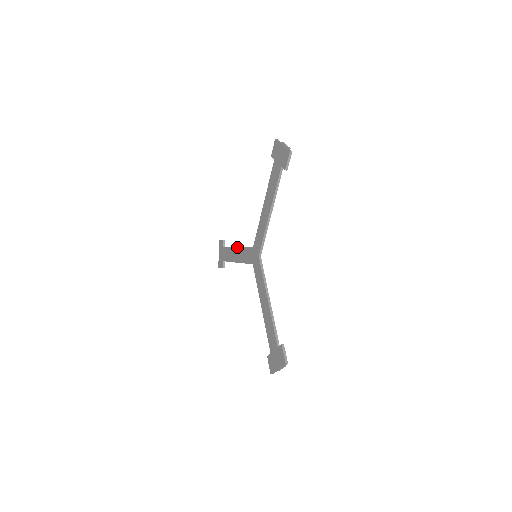
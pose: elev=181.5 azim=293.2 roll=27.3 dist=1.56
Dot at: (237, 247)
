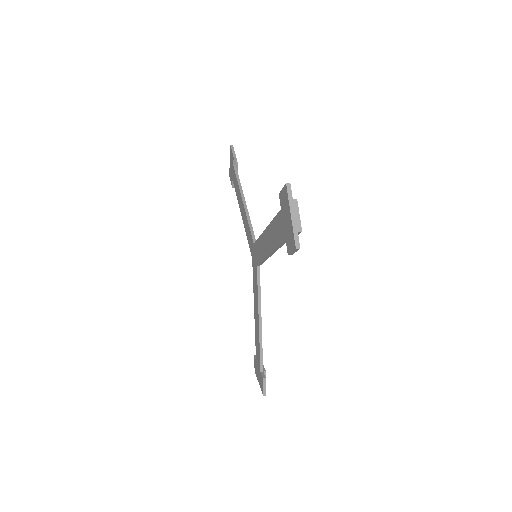
Dot at: (242, 203)
